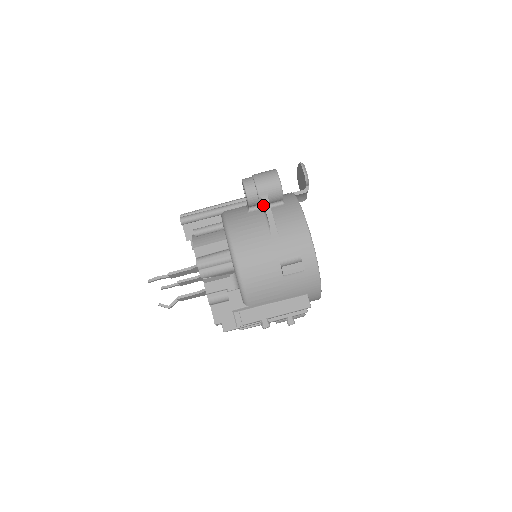
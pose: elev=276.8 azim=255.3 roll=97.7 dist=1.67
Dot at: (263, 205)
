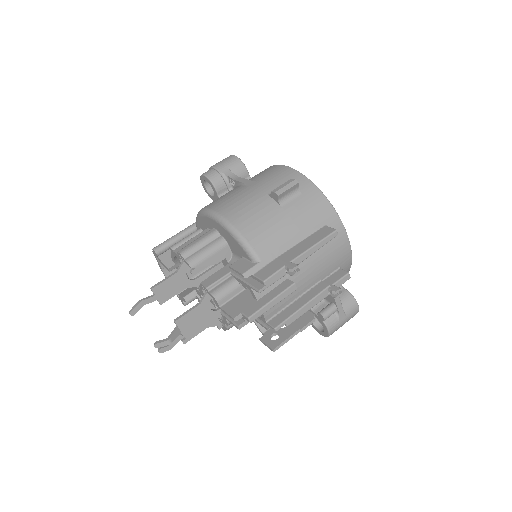
Dot at: (229, 179)
